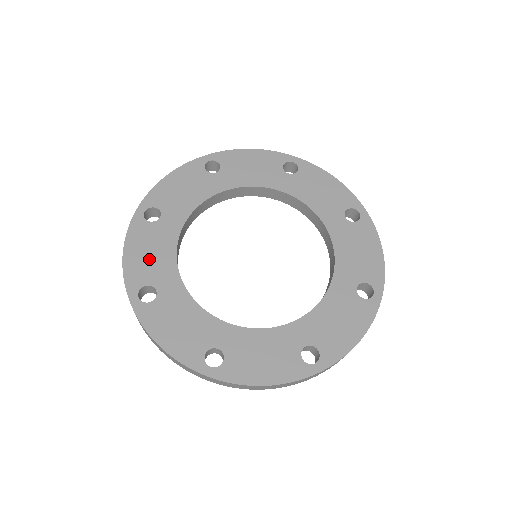
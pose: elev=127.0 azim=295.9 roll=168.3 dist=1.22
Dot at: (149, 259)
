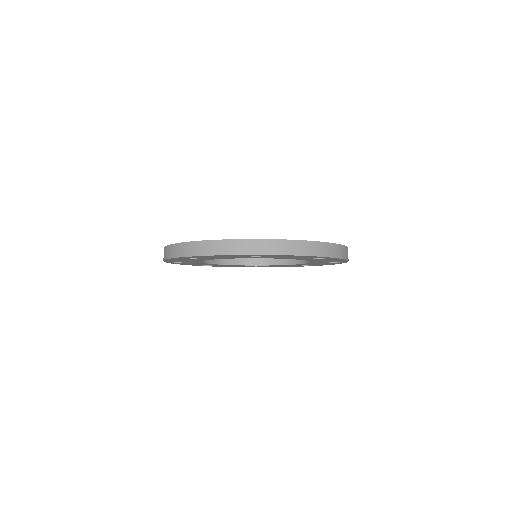
Dot at: occluded
